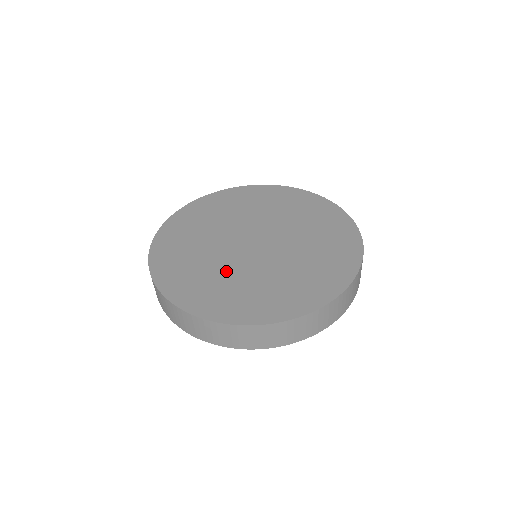
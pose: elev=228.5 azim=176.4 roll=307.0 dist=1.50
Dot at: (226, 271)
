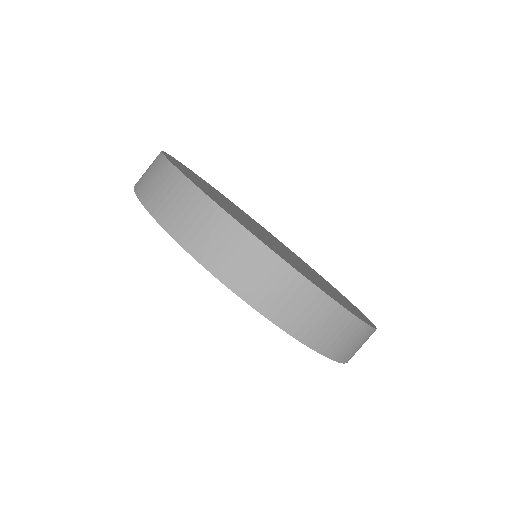
Dot at: occluded
